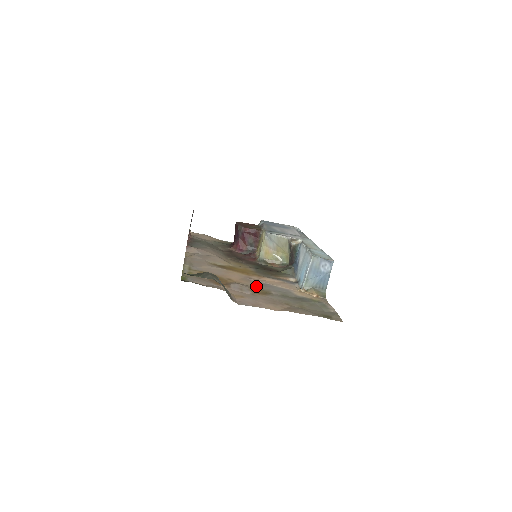
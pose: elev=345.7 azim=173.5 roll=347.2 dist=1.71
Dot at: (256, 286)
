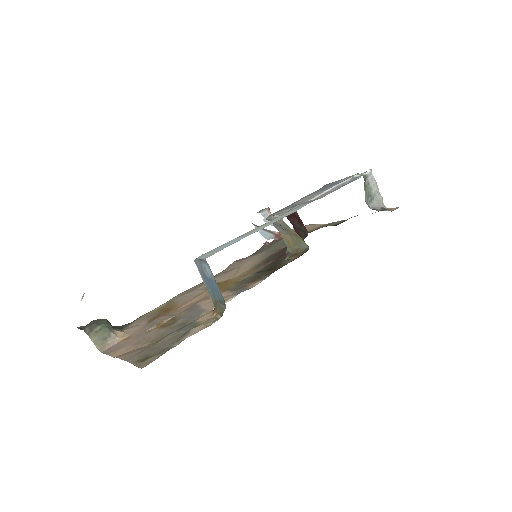
Dot at: (179, 314)
